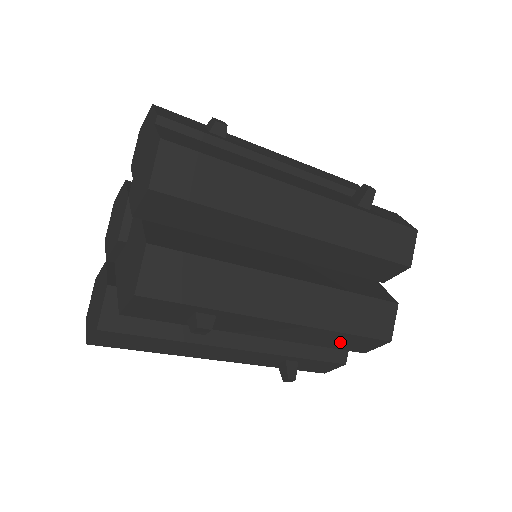
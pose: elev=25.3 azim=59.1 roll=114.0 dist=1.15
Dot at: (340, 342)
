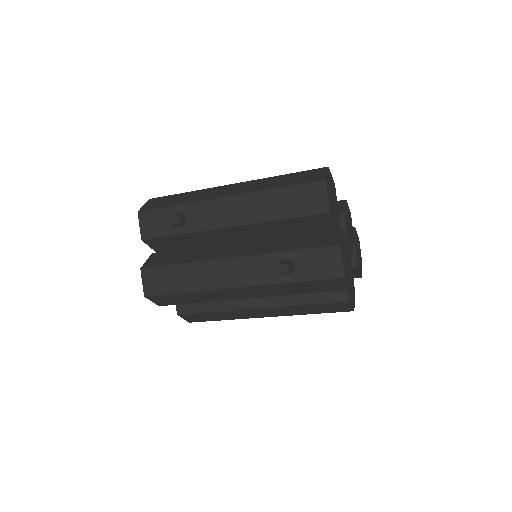
Dot at: occluded
